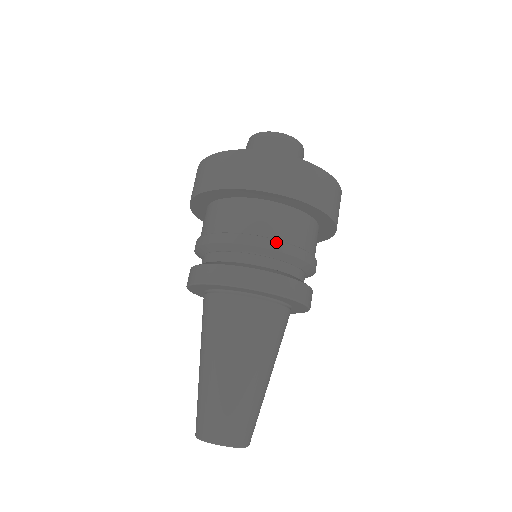
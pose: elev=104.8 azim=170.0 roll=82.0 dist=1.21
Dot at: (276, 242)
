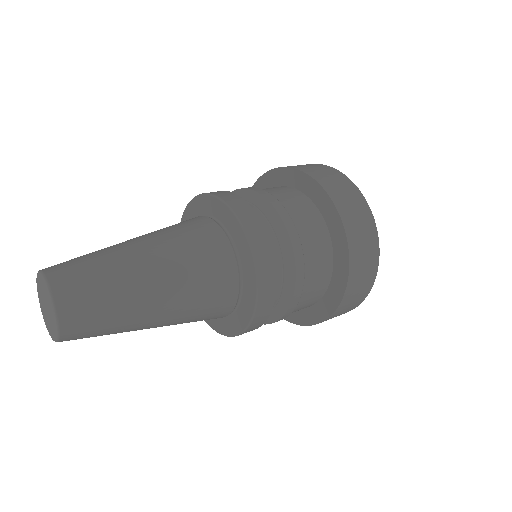
Dot at: (284, 209)
